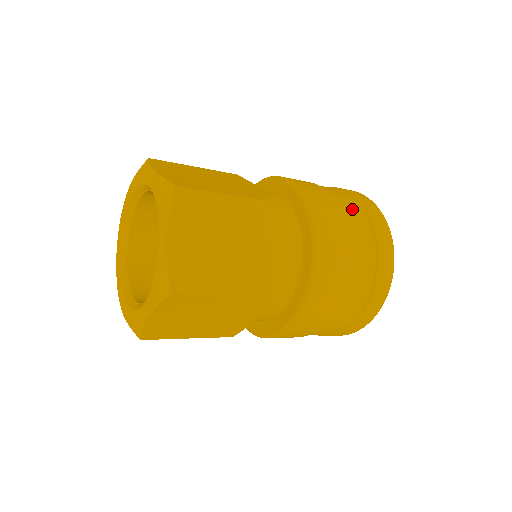
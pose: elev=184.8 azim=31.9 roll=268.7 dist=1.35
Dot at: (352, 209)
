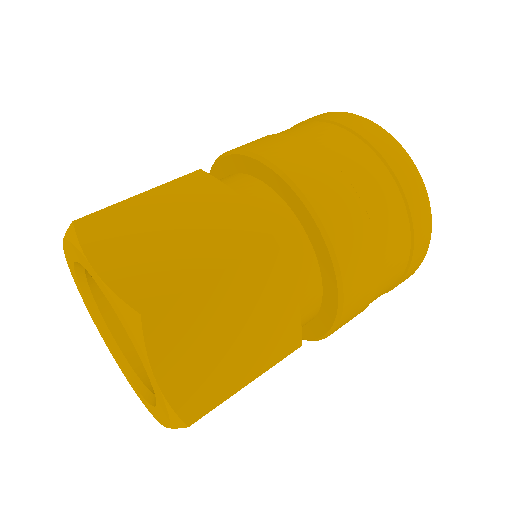
Dot at: (294, 128)
